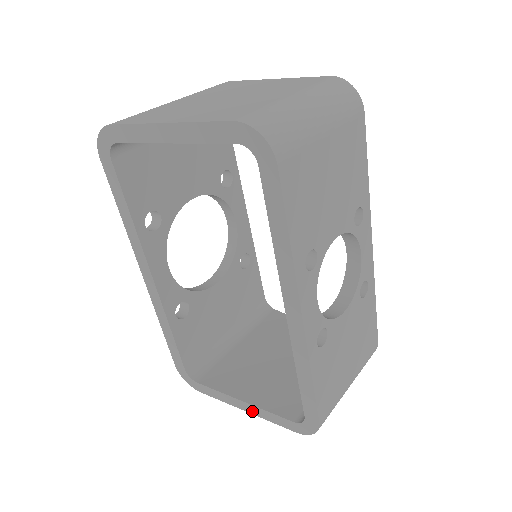
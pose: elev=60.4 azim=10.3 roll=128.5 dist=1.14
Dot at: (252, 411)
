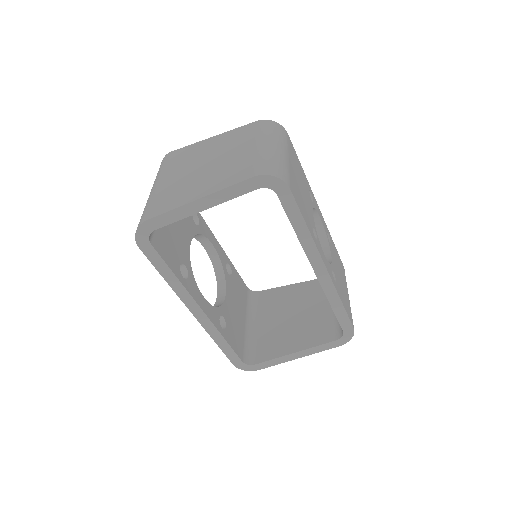
Dot at: (304, 354)
